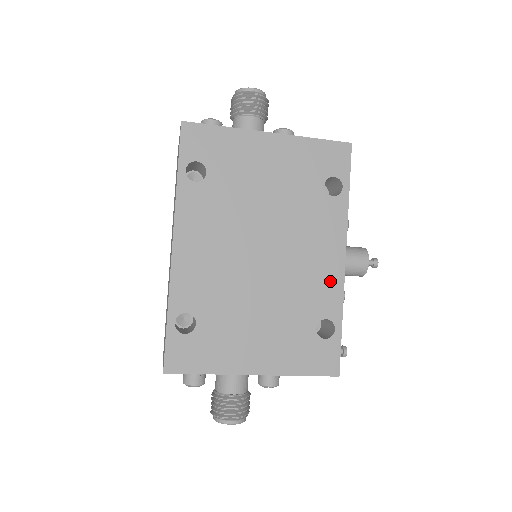
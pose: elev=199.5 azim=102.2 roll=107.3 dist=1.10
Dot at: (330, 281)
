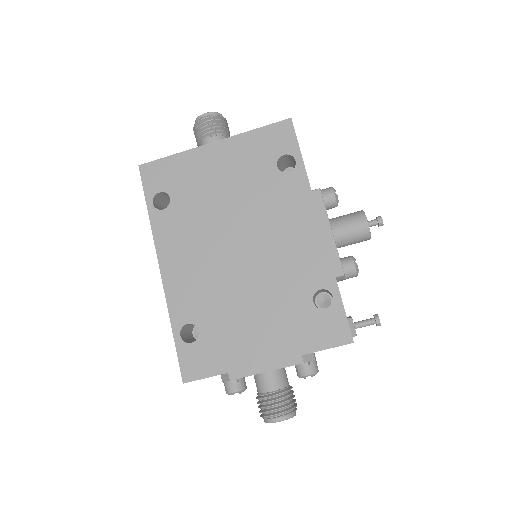
Dot at: (312, 252)
